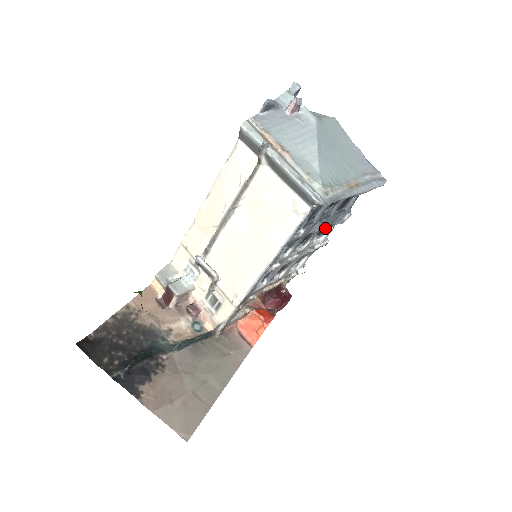
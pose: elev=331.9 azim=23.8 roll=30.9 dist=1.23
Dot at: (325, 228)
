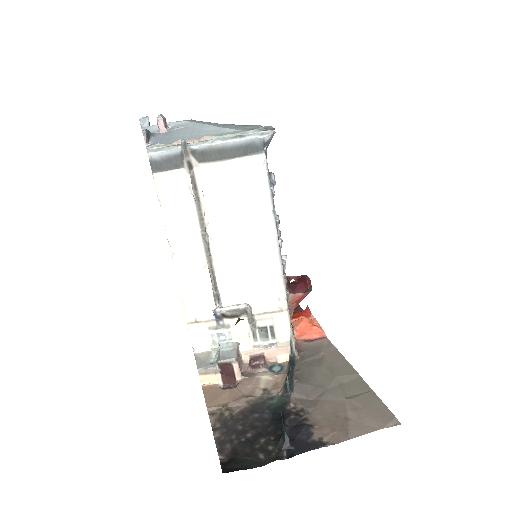
Dot at: occluded
